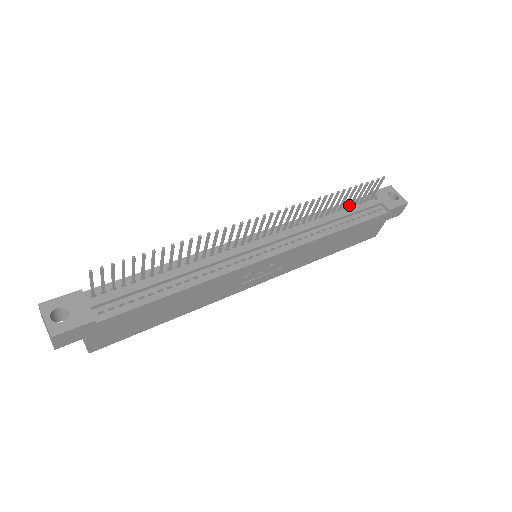
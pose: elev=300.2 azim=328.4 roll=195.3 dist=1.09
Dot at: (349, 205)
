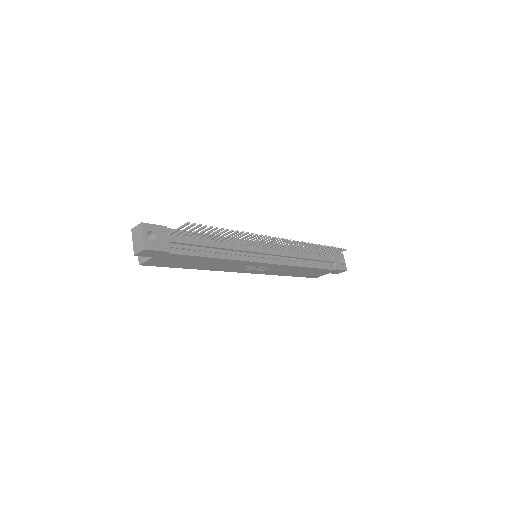
Dot at: (318, 253)
